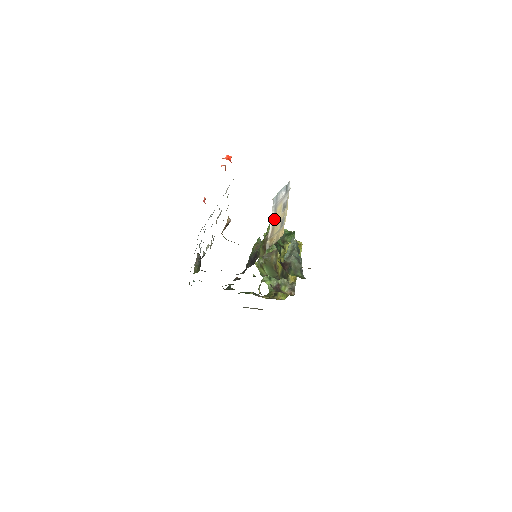
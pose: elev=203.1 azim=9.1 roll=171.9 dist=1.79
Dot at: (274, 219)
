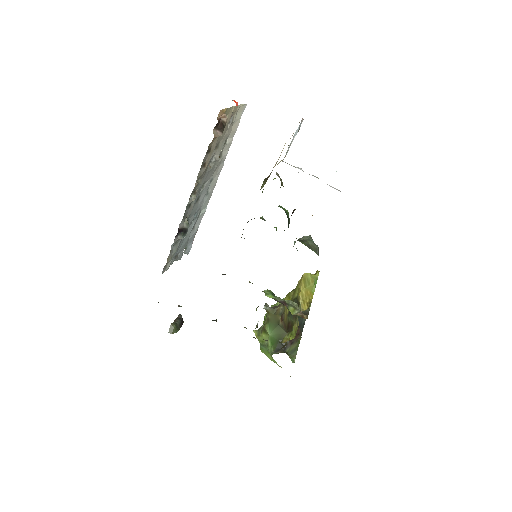
Dot at: occluded
